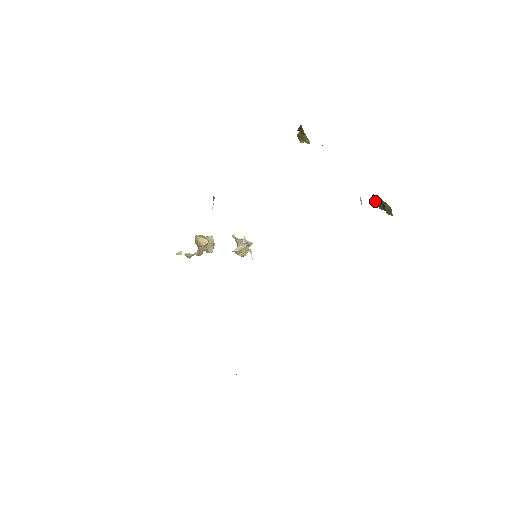
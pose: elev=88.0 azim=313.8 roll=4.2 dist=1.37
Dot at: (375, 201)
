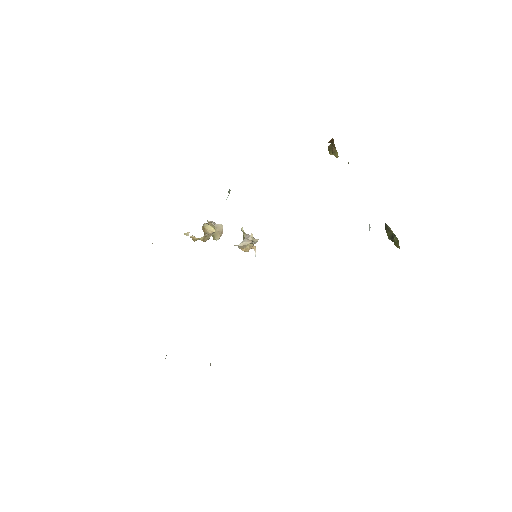
Dot at: (386, 230)
